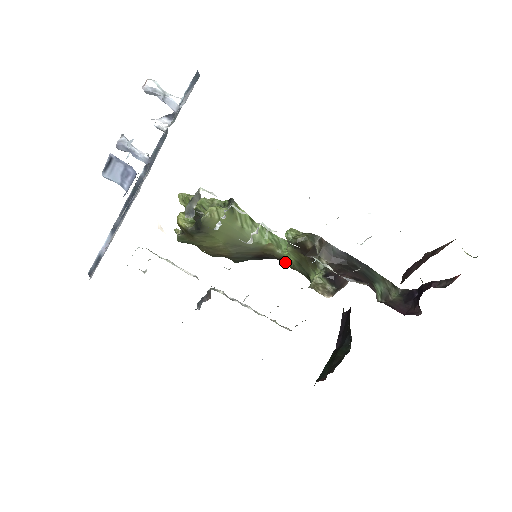
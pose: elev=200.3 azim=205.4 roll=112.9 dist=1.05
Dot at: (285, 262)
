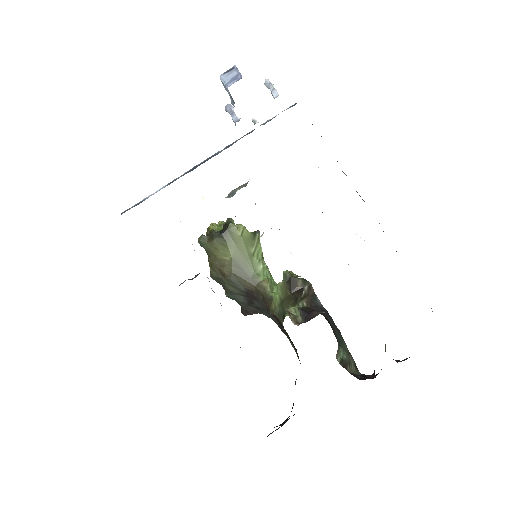
Dot at: (269, 306)
